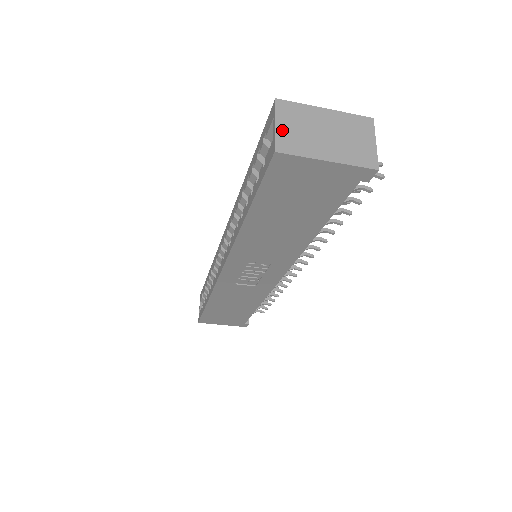
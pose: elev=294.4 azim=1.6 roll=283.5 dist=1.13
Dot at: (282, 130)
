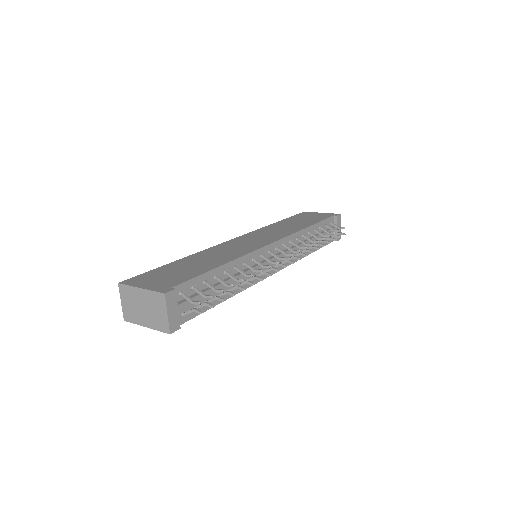
Dot at: (124, 306)
